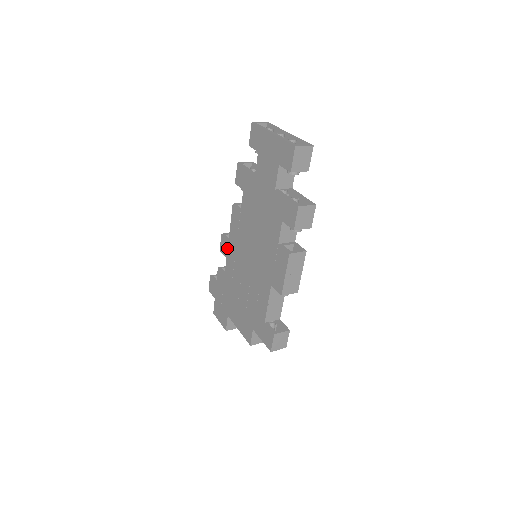
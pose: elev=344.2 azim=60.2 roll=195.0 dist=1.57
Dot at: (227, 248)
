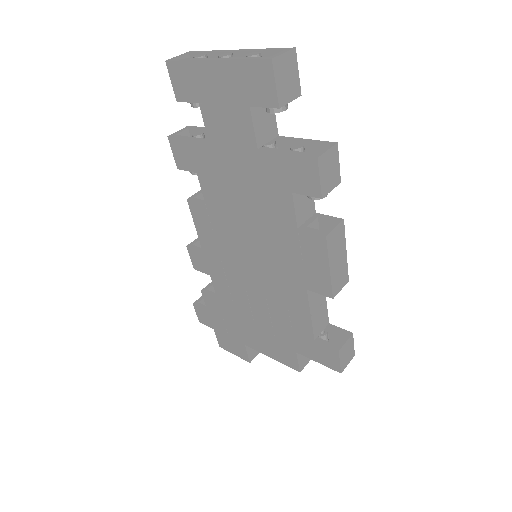
Dot at: (205, 262)
